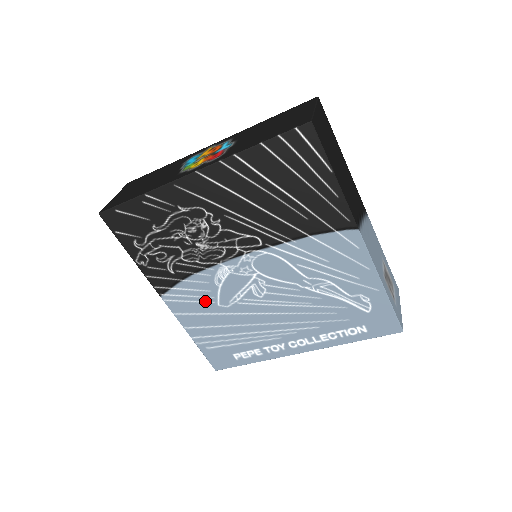
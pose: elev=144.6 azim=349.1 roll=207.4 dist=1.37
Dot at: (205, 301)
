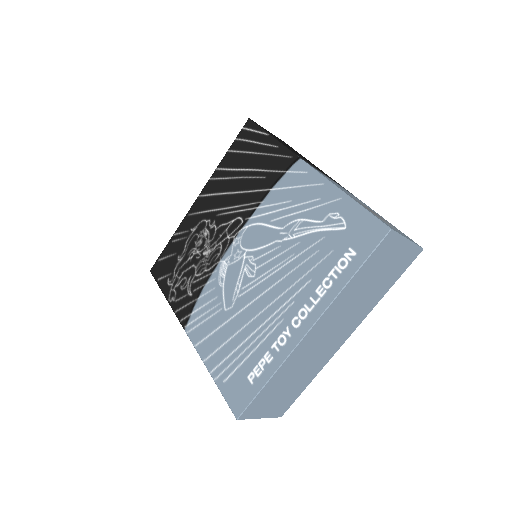
Dot at: (215, 312)
